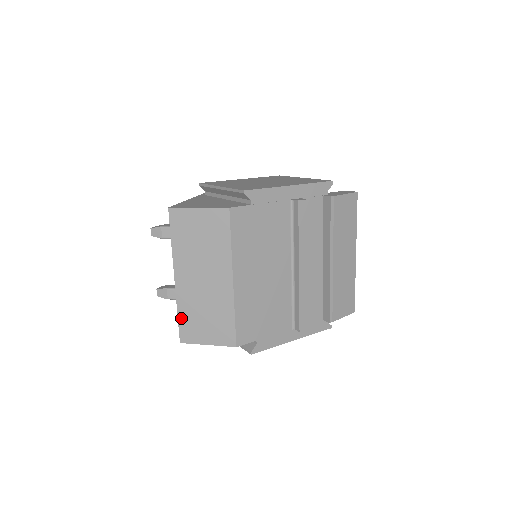
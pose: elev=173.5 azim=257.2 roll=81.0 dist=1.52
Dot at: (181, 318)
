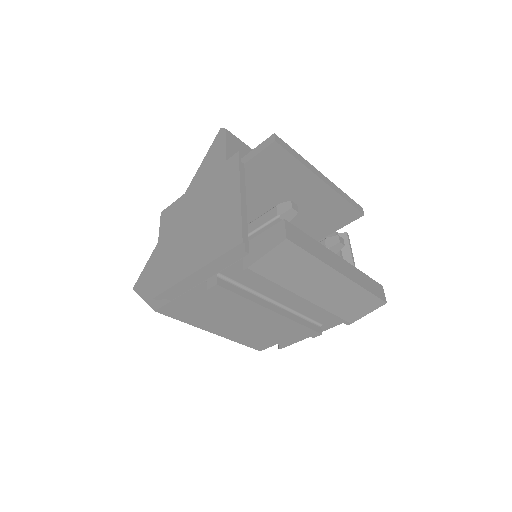
Dot at: occluded
